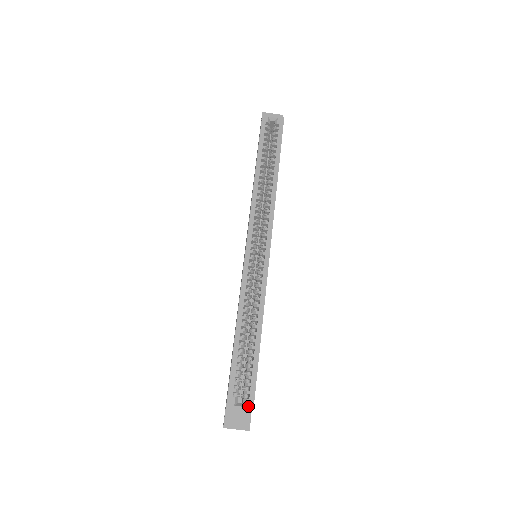
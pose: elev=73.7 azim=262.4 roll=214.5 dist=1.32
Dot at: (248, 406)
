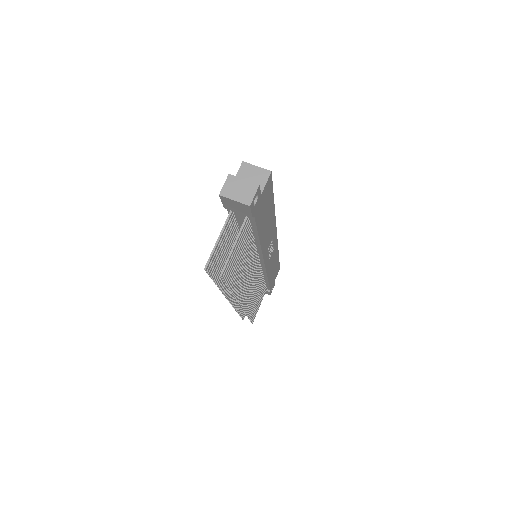
Dot at: (266, 171)
